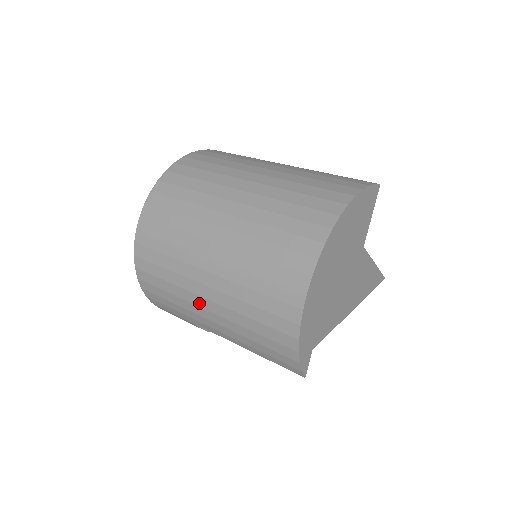
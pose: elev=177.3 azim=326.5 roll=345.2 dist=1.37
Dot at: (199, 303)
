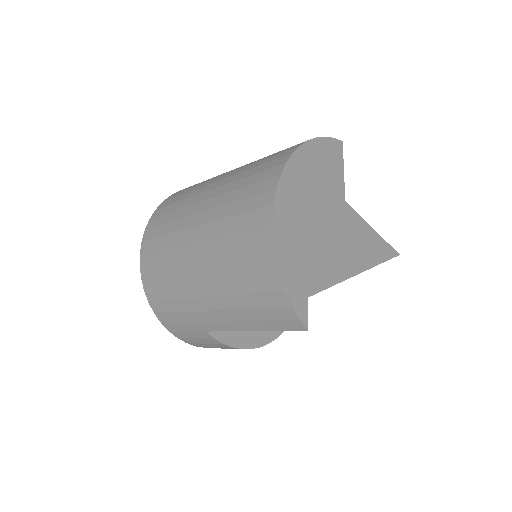
Dot at: (196, 294)
